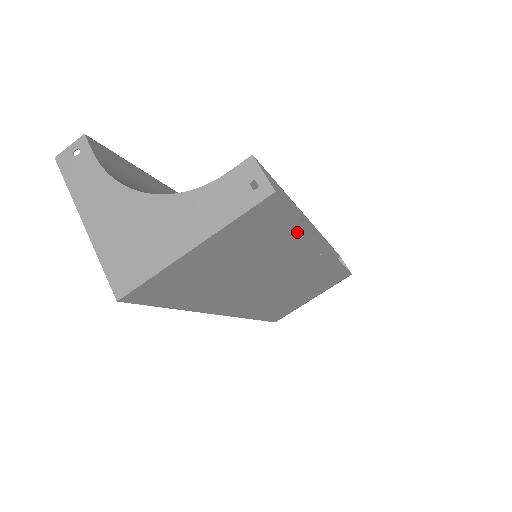
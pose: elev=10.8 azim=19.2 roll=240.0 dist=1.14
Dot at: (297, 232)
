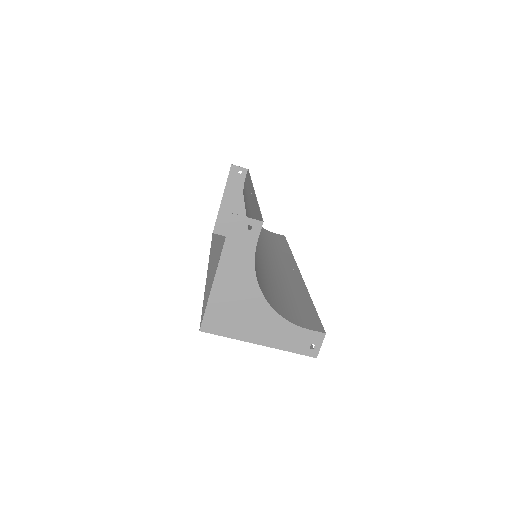
Dot at: occluded
